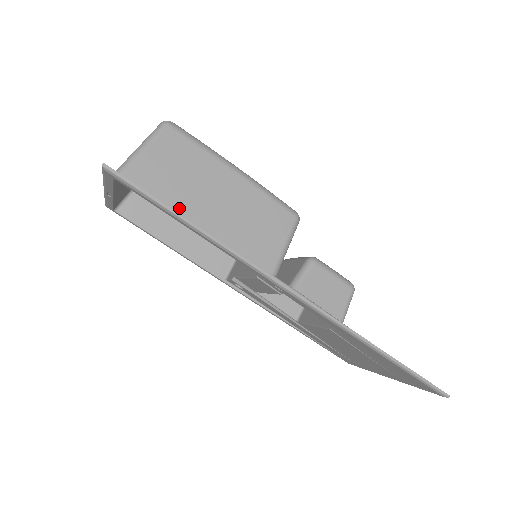
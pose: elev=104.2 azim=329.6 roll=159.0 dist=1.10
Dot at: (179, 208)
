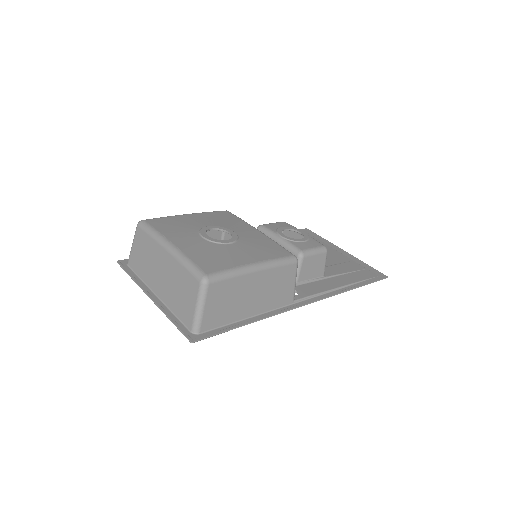
Dot at: (236, 318)
